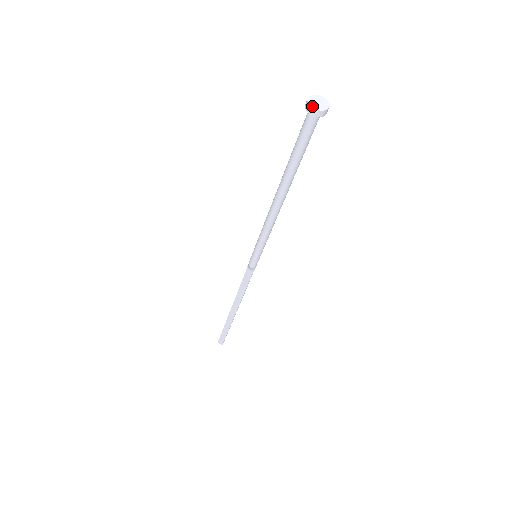
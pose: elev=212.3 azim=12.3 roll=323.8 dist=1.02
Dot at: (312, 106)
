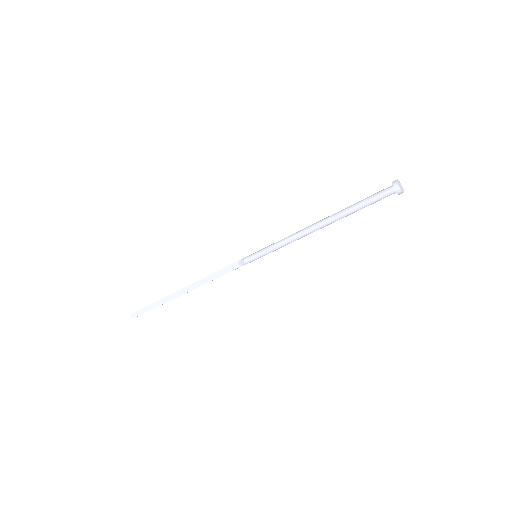
Dot at: (399, 185)
